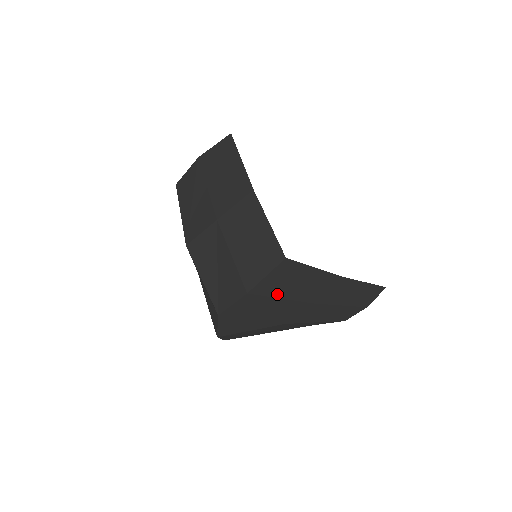
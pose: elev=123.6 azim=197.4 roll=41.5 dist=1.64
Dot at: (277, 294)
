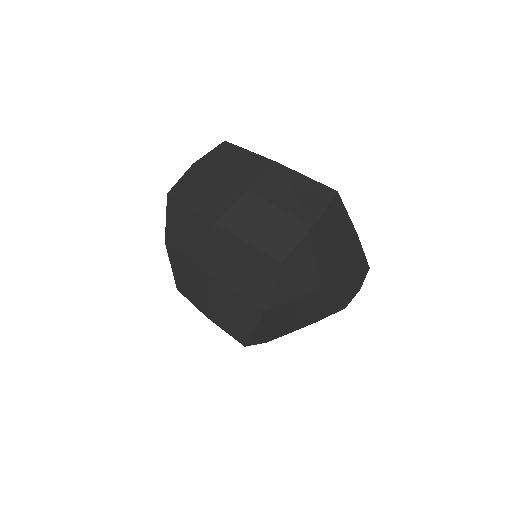
Dot at: (327, 237)
